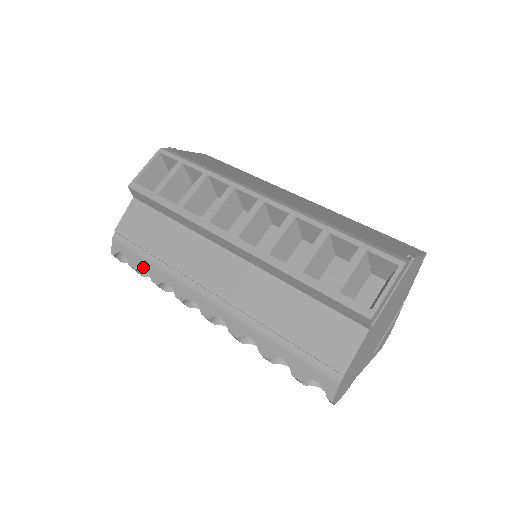
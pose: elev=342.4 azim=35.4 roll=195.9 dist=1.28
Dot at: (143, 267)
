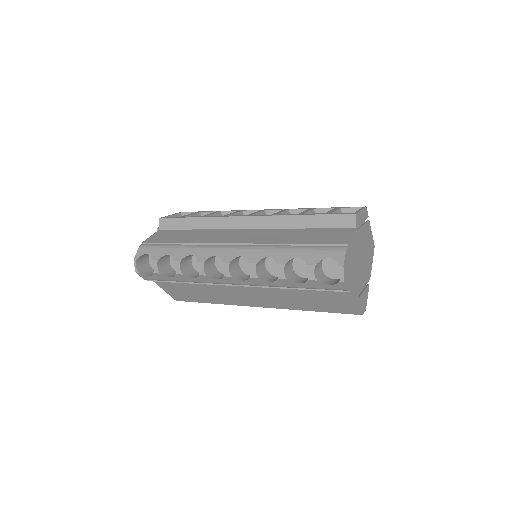
Dot at: (167, 254)
